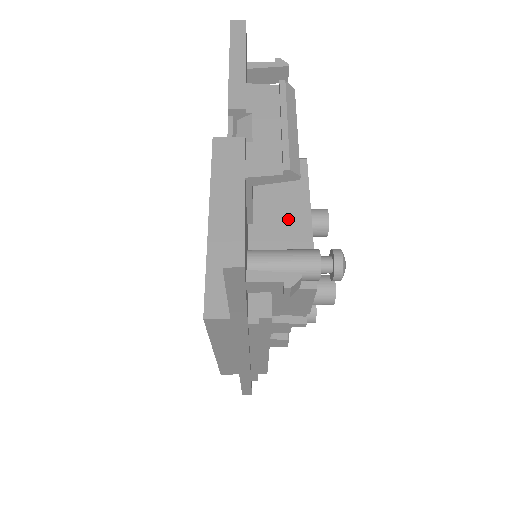
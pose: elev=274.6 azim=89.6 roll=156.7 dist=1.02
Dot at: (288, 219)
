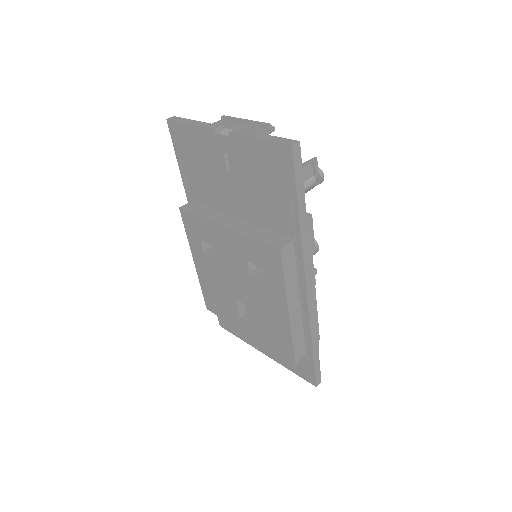
Dot at: occluded
